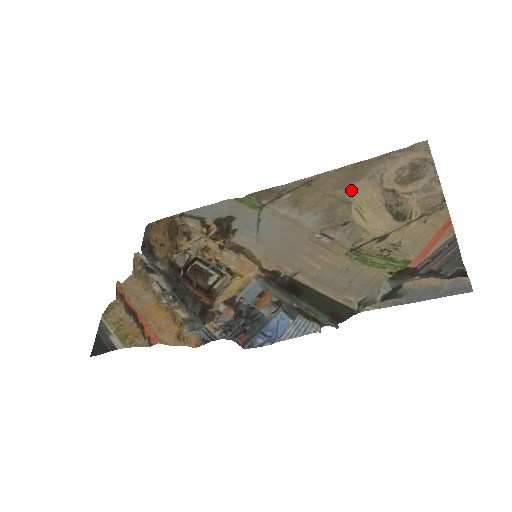
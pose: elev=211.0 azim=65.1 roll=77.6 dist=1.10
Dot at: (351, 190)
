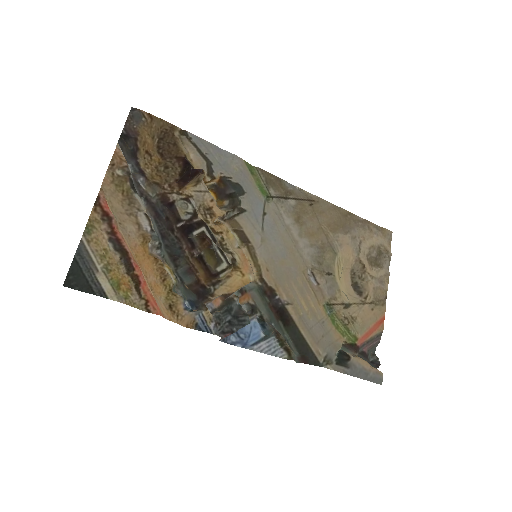
Dot at: (339, 240)
